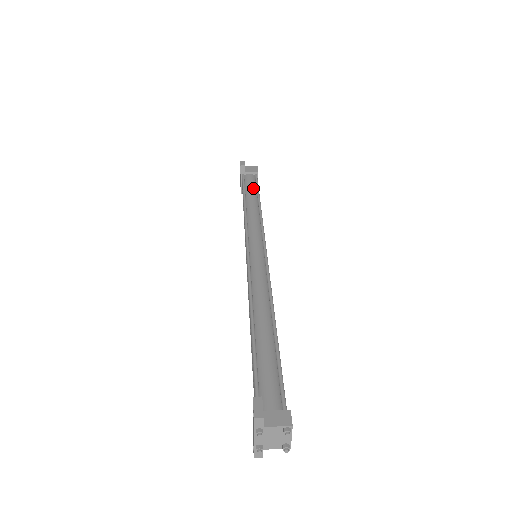
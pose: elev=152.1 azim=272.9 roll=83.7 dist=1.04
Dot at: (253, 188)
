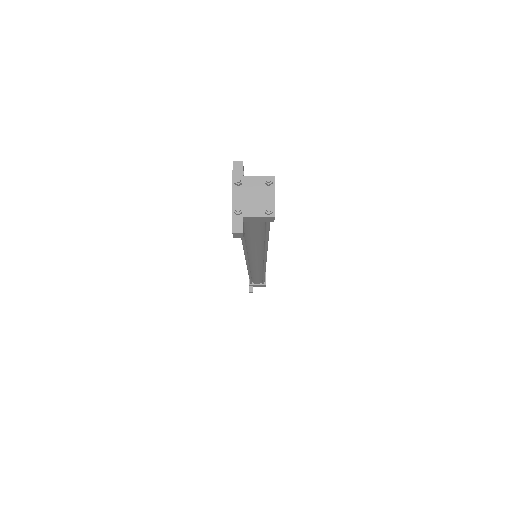
Dot at: occluded
